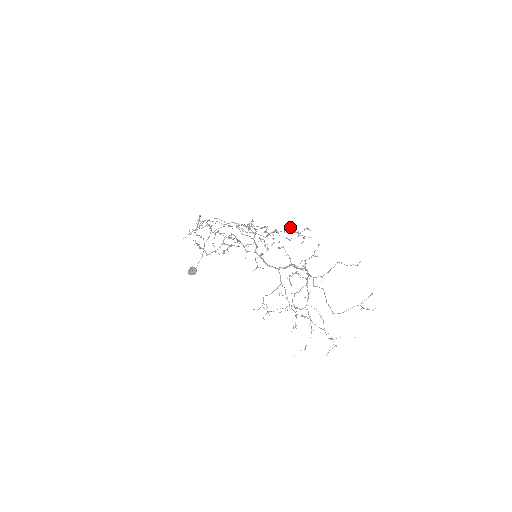
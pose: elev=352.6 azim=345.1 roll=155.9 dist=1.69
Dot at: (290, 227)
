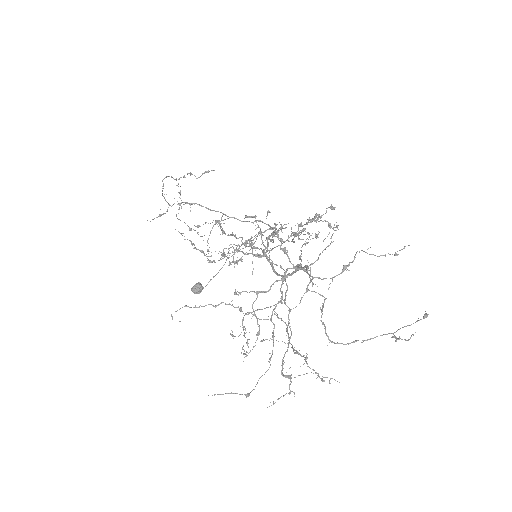
Dot at: occluded
